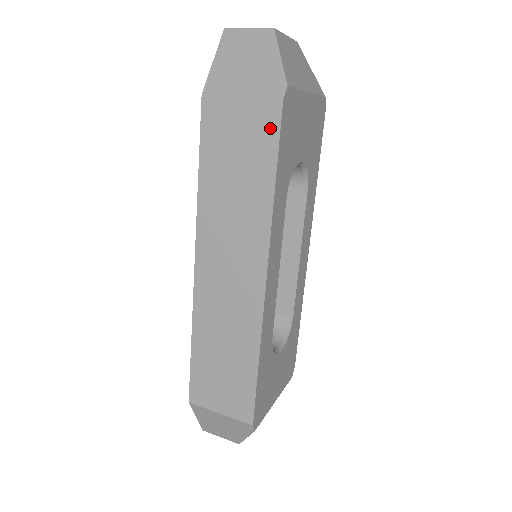
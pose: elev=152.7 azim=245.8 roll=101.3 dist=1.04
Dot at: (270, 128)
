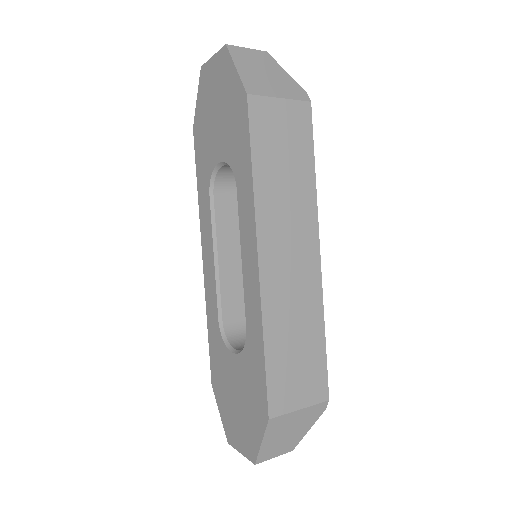
Dot at: (305, 123)
